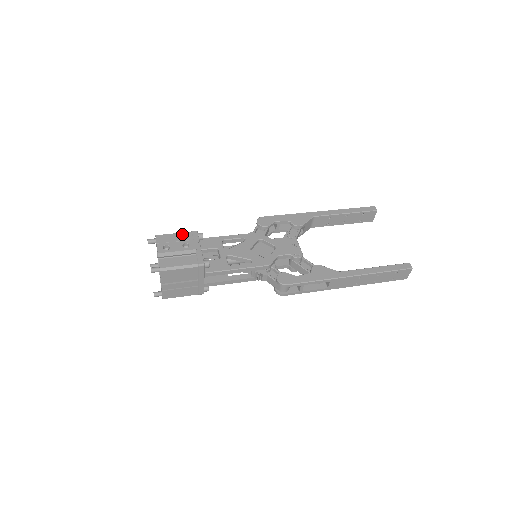
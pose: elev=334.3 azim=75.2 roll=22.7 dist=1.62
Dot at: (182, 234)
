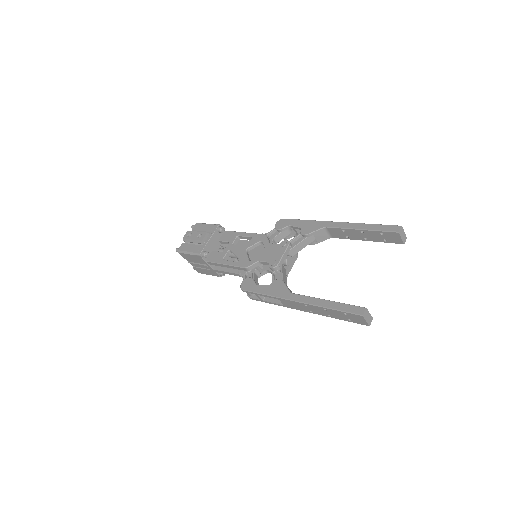
Dot at: (209, 225)
